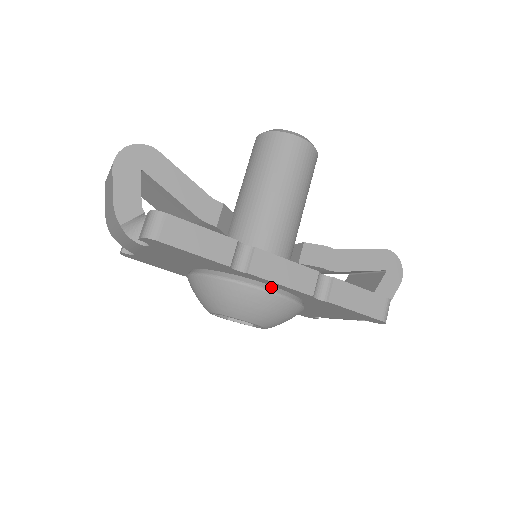
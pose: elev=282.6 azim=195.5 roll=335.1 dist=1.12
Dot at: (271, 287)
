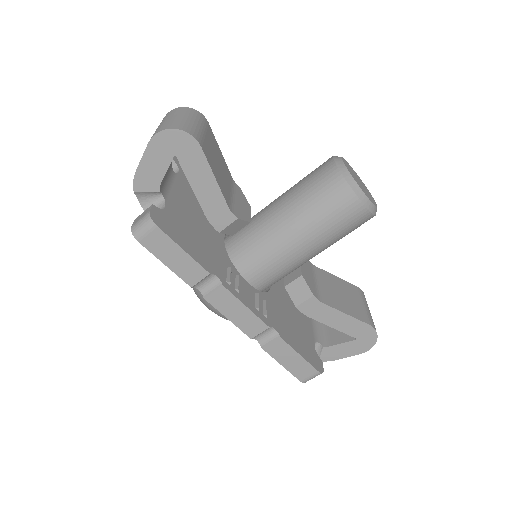
Dot at: occluded
